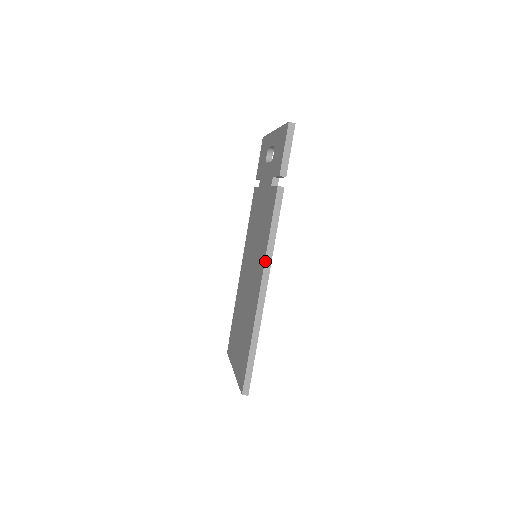
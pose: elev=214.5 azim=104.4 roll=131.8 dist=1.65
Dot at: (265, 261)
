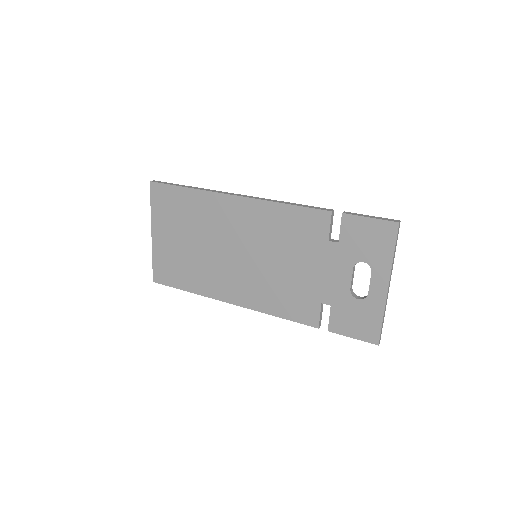
Dot at: (254, 310)
